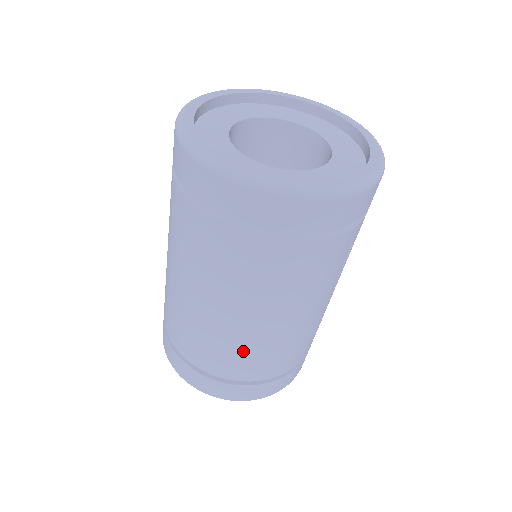
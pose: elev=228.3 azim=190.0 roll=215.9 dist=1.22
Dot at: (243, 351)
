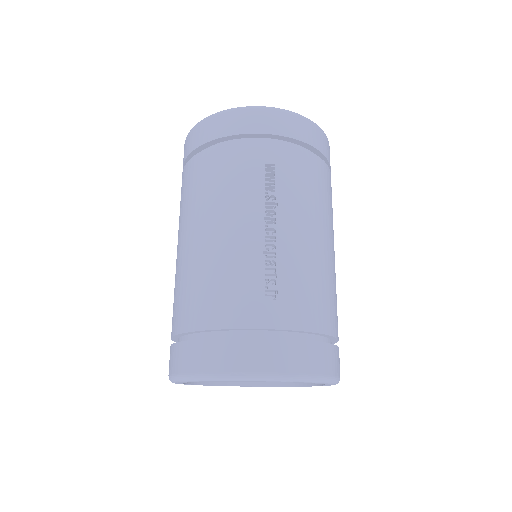
Dot at: (186, 282)
